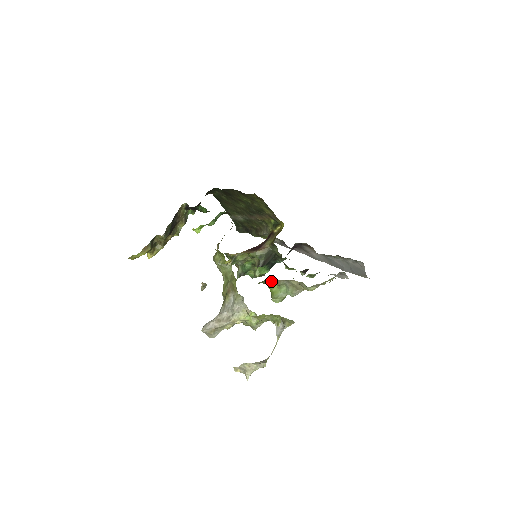
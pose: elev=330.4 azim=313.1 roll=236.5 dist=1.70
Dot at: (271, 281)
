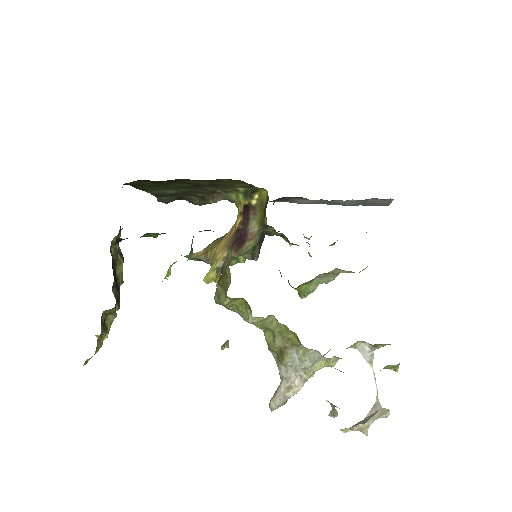
Dot at: (302, 284)
